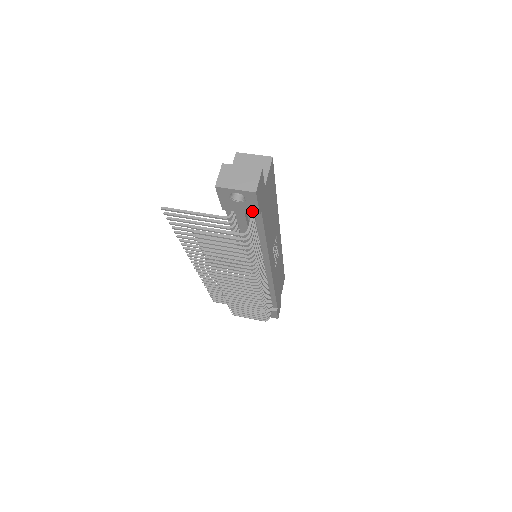
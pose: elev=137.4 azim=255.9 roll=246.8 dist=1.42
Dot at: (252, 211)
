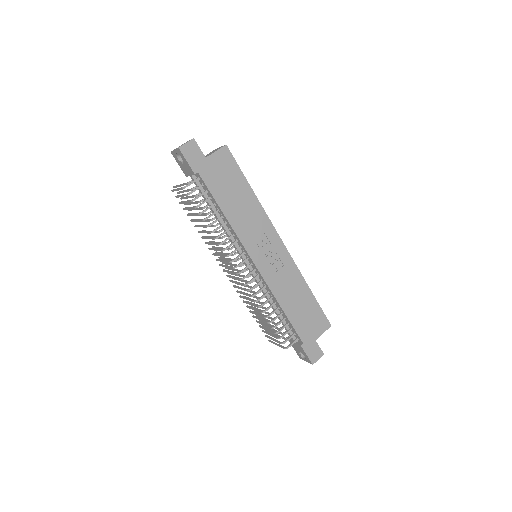
Dot at: (191, 171)
